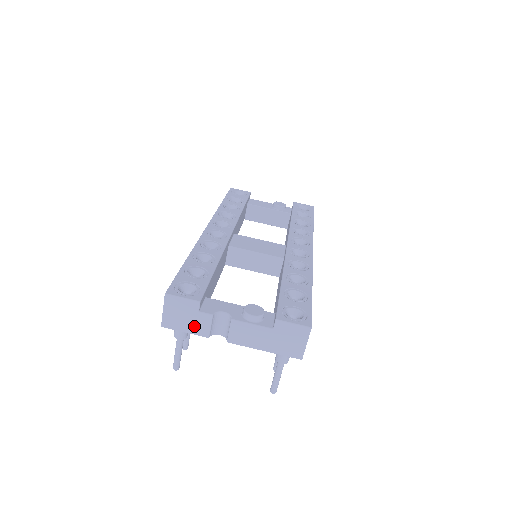
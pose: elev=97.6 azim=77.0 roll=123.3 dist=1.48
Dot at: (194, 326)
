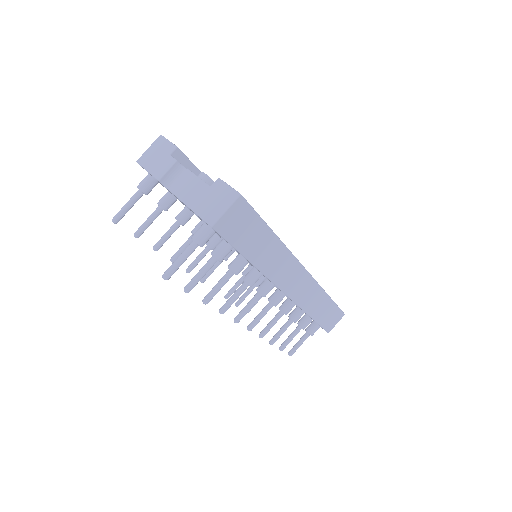
Dot at: (157, 167)
